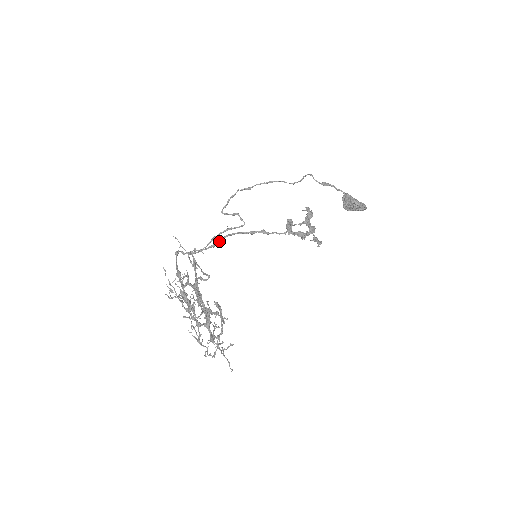
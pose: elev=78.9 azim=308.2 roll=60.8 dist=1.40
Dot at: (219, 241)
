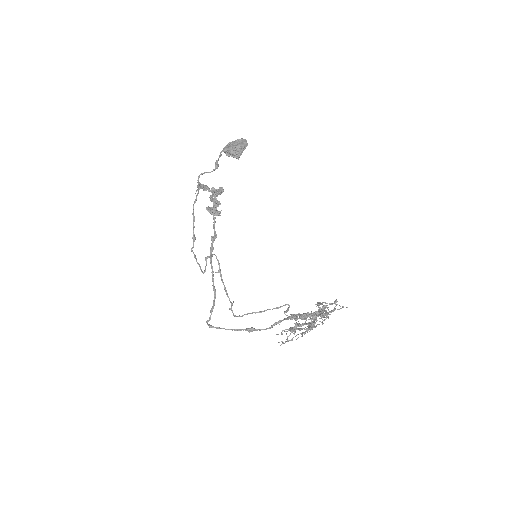
Dot at: occluded
